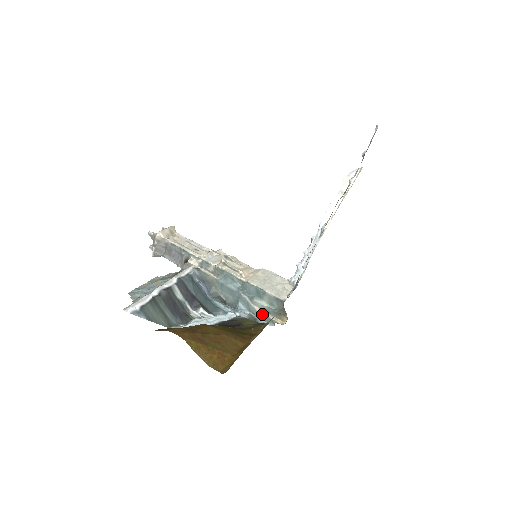
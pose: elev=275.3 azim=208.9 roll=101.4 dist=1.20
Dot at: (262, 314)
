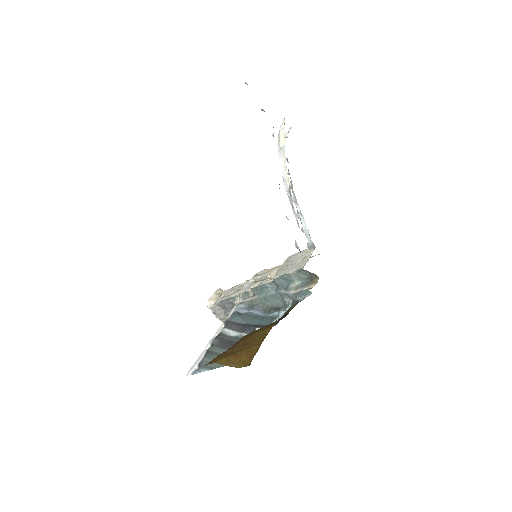
Dot at: (297, 293)
